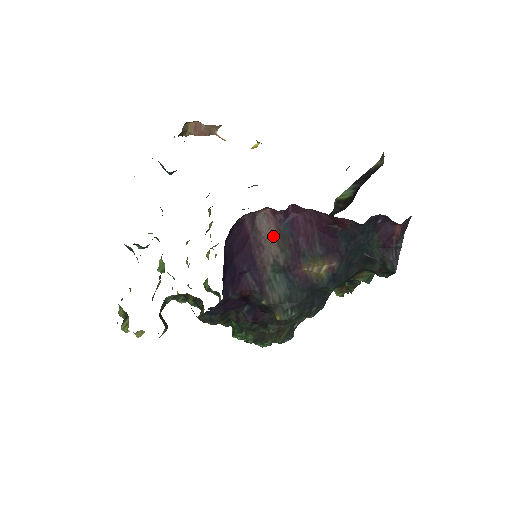
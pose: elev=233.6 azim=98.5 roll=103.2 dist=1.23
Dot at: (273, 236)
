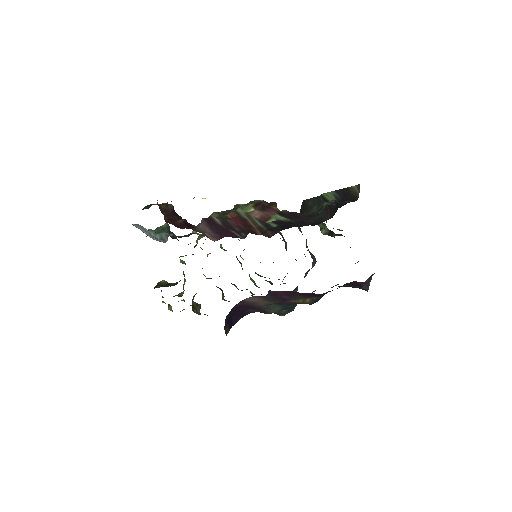
Dot at: (261, 300)
